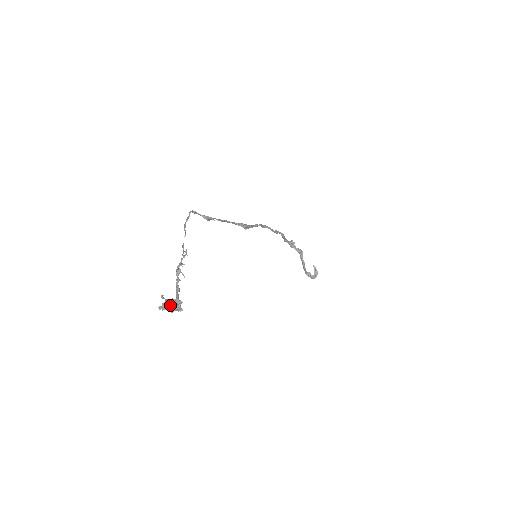
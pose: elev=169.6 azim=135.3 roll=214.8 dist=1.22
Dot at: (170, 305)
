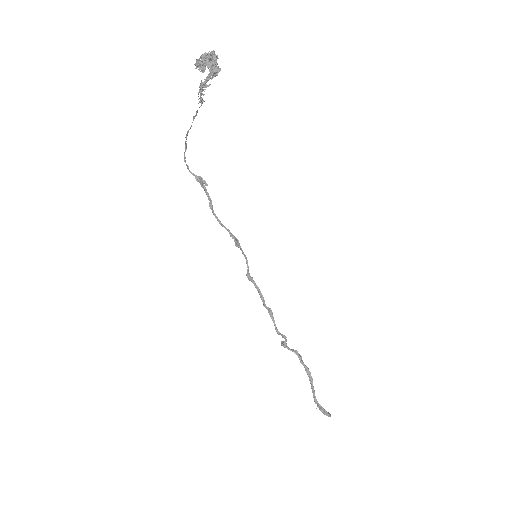
Dot at: (209, 54)
